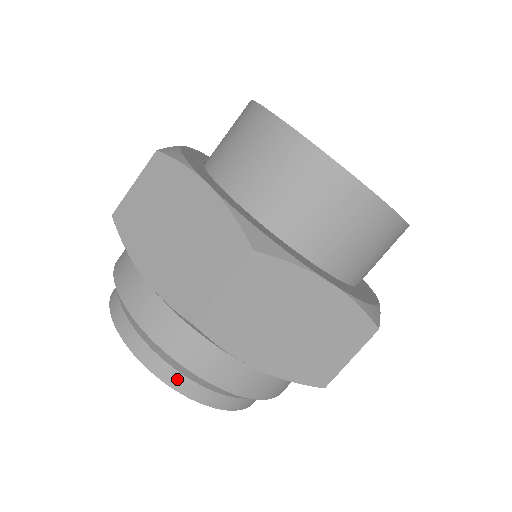
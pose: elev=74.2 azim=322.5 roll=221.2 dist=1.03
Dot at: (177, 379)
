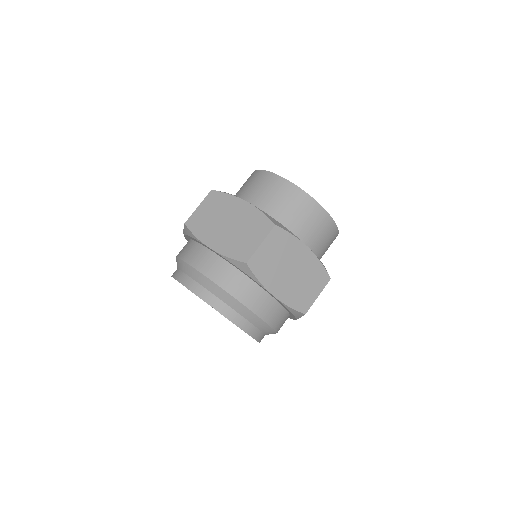
Dot at: (182, 276)
